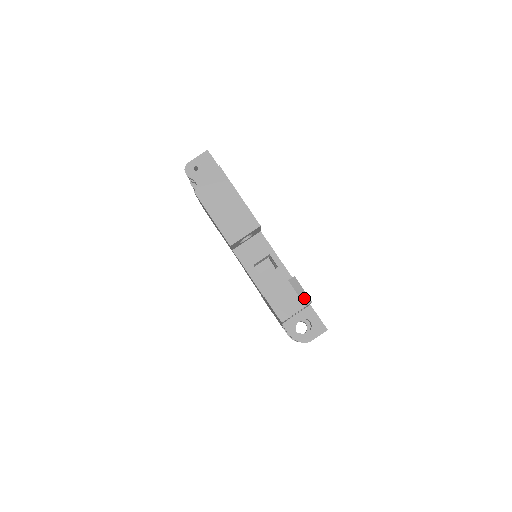
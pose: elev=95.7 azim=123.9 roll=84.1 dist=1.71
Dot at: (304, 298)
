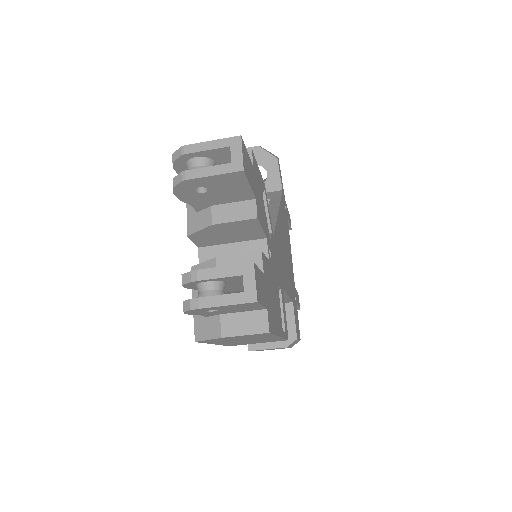
Dot at: (294, 344)
